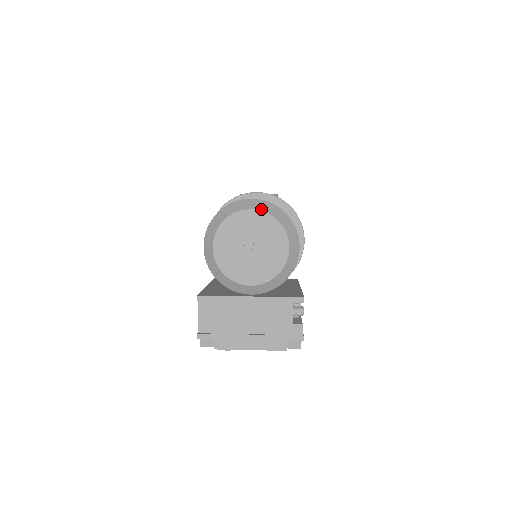
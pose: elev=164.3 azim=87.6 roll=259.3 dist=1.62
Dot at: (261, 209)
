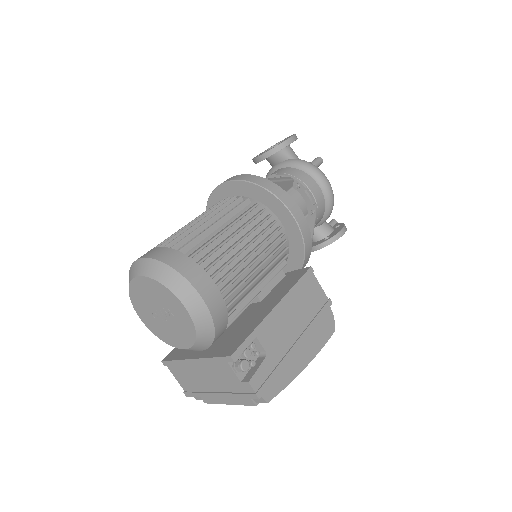
Dot at: (142, 274)
